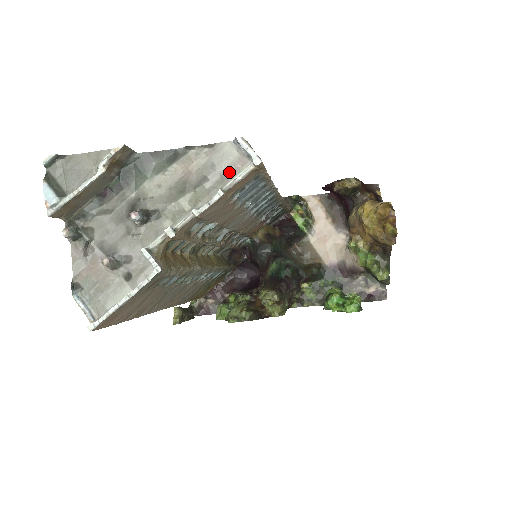
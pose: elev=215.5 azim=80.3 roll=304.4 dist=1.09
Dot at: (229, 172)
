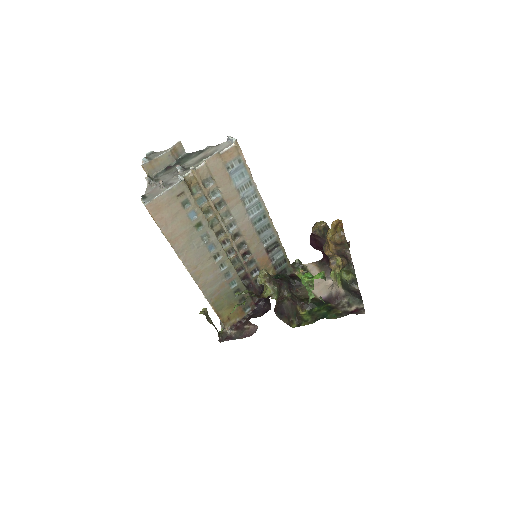
Dot at: (223, 149)
